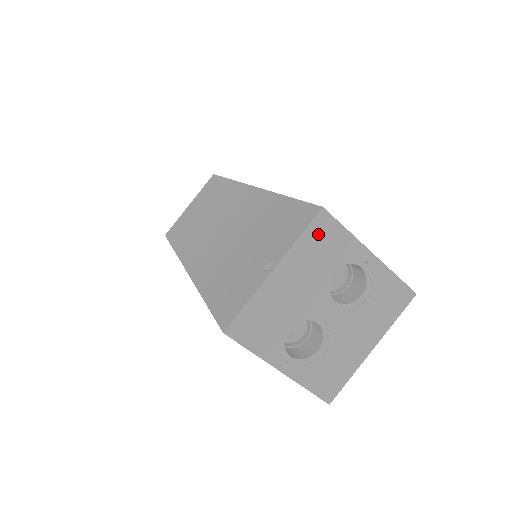
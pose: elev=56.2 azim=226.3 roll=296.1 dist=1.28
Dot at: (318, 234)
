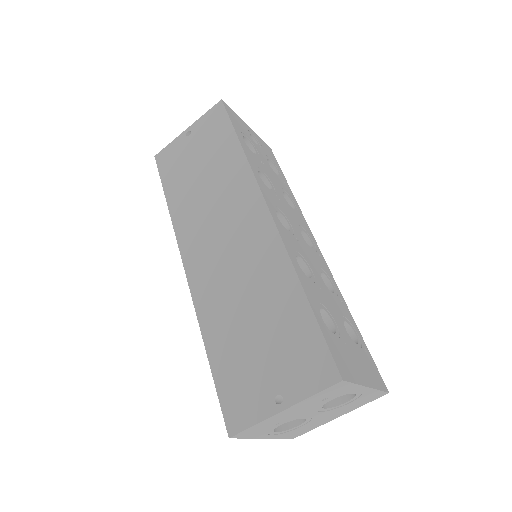
Dot at: (330, 391)
